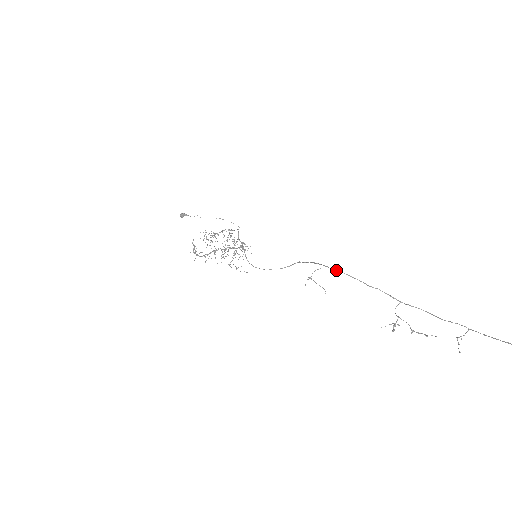
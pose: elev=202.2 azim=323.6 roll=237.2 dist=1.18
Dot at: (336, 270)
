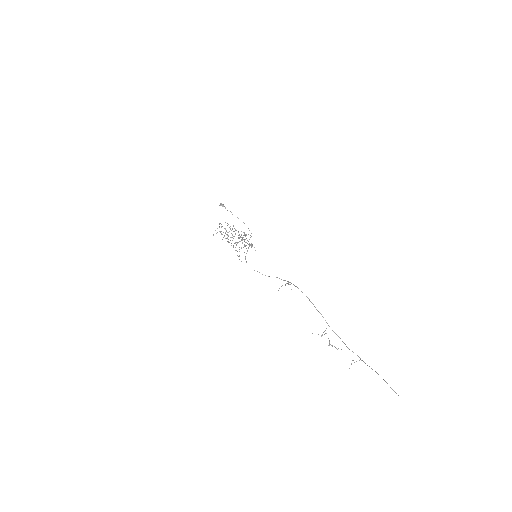
Dot at: occluded
